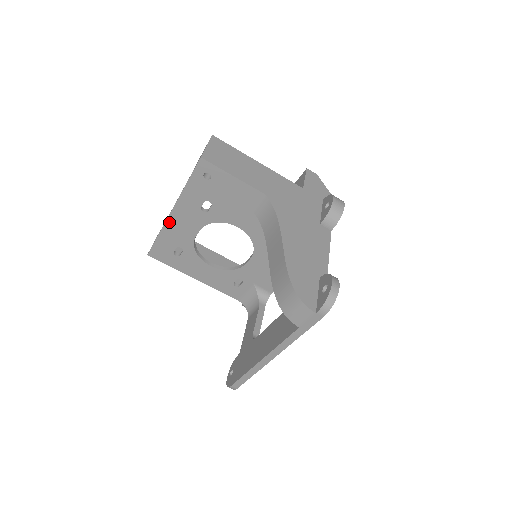
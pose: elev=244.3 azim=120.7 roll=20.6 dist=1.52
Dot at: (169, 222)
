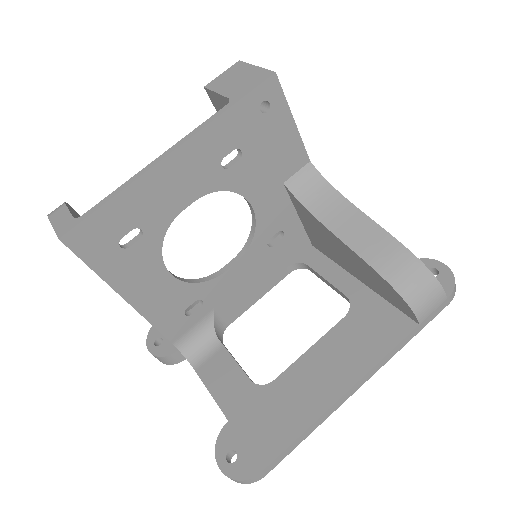
Dot at: (154, 172)
